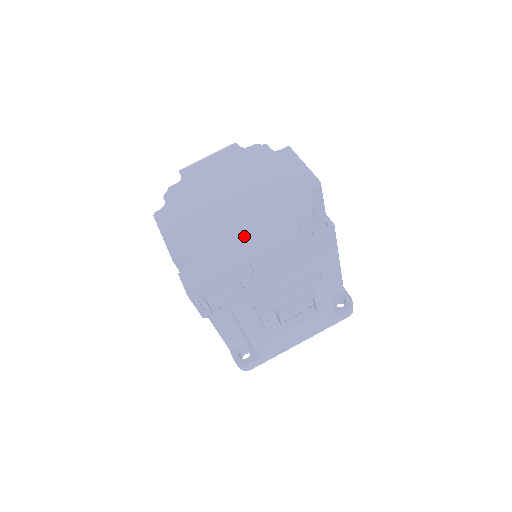
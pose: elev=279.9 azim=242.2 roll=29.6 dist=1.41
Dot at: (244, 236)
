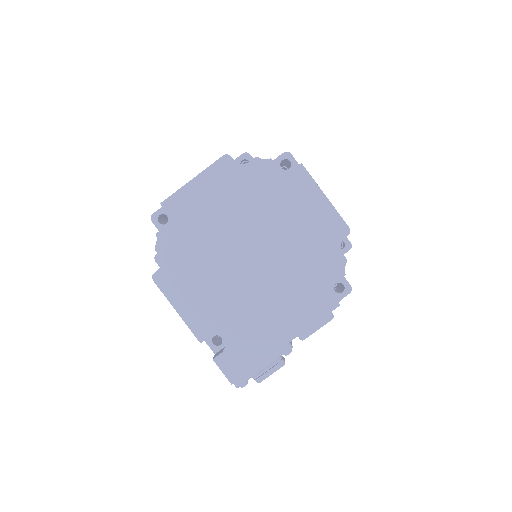
Dot at: (275, 309)
